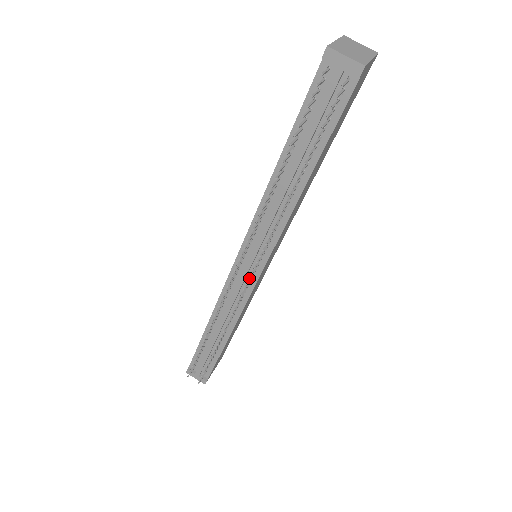
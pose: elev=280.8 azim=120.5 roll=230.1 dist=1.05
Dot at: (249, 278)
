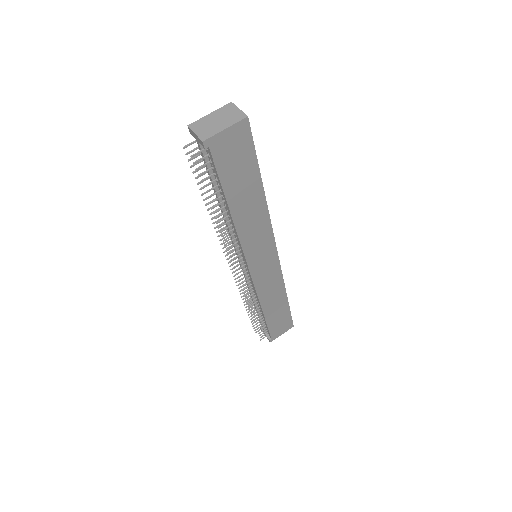
Dot at: (236, 274)
